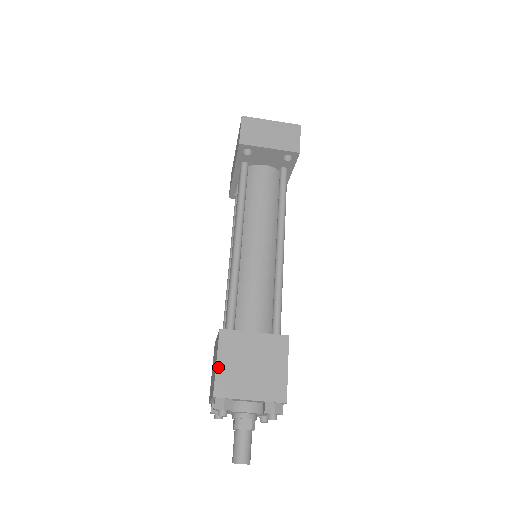
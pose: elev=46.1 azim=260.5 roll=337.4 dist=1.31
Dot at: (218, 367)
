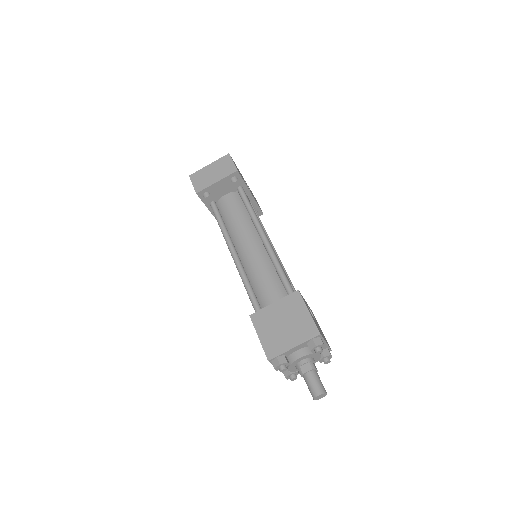
Dot at: (261, 340)
